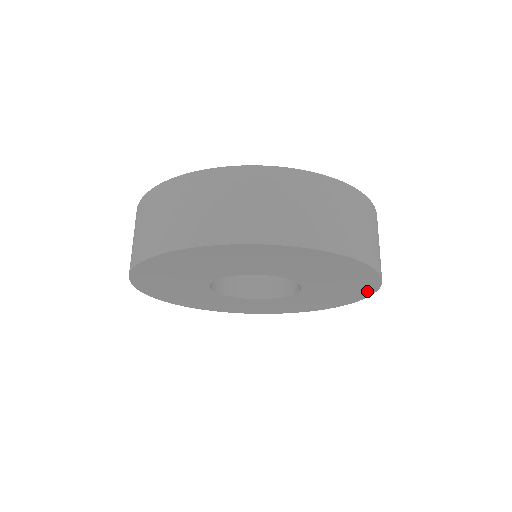
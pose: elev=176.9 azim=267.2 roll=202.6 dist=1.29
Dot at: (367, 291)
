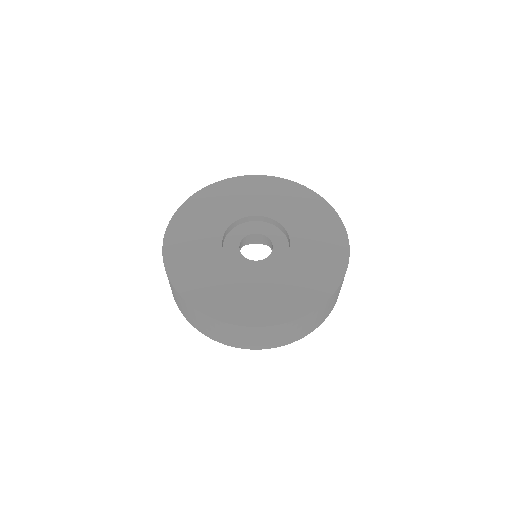
Dot at: occluded
